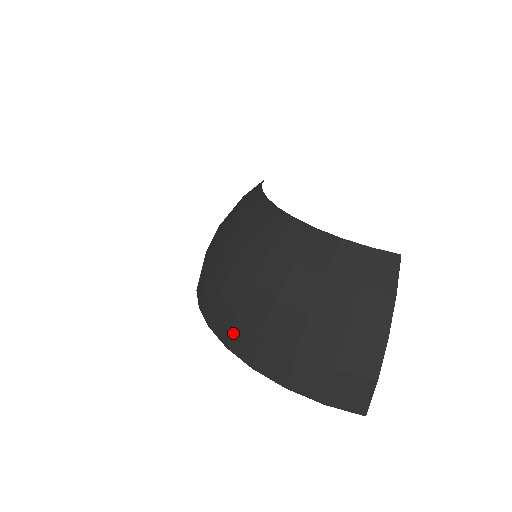
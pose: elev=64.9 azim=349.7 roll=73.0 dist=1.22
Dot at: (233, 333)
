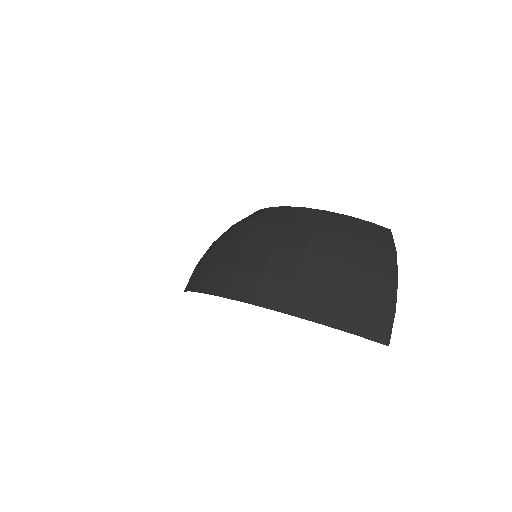
Dot at: (258, 287)
